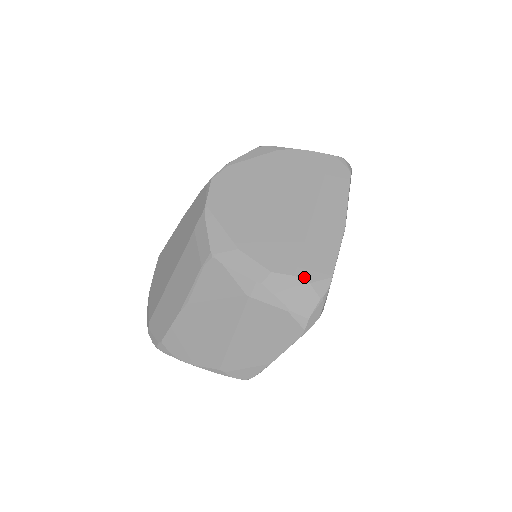
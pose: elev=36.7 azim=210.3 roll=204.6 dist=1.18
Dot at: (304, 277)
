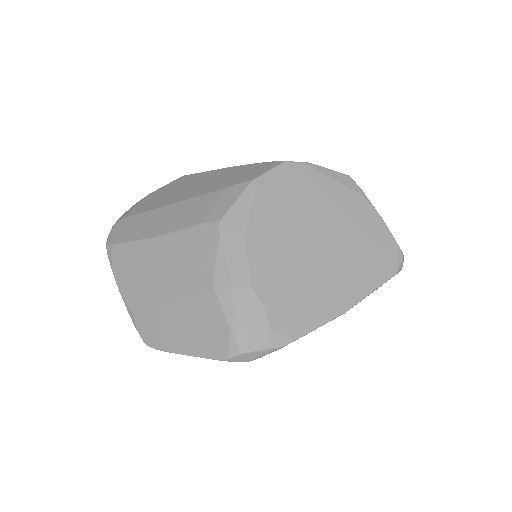
Dot at: (272, 318)
